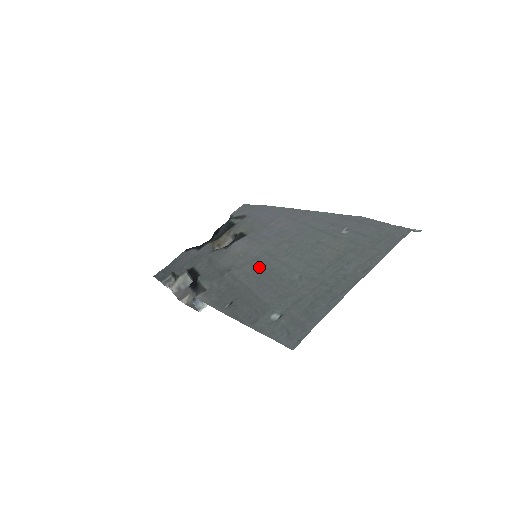
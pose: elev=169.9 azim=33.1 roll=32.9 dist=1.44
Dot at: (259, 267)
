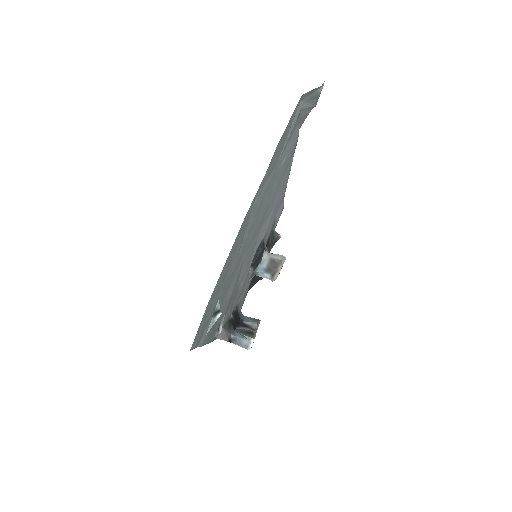
Dot at: (244, 267)
